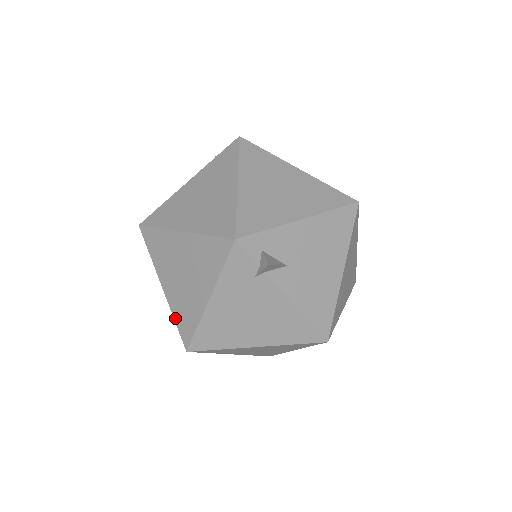
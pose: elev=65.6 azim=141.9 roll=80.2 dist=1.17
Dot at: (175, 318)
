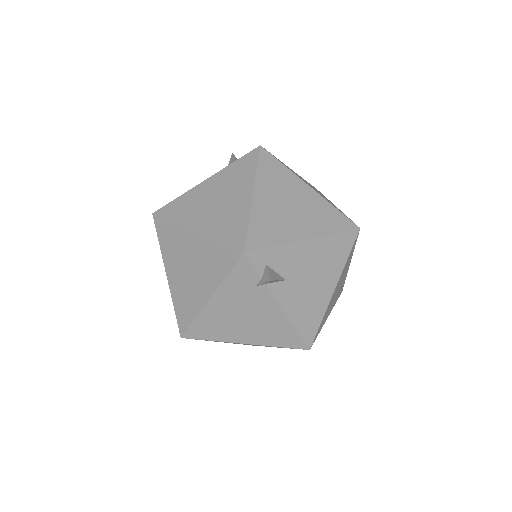
Dot at: (175, 306)
